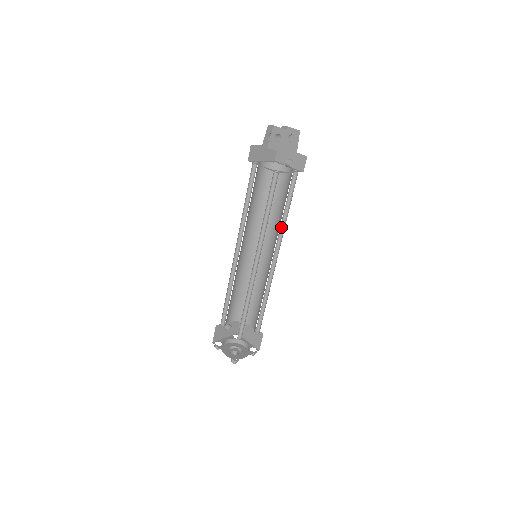
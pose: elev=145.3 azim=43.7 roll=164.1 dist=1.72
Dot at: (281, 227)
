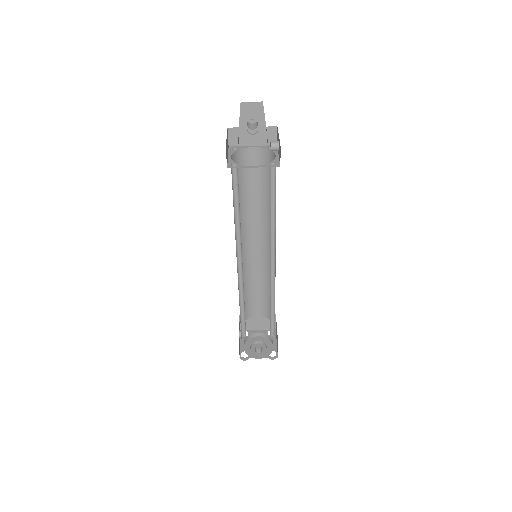
Dot at: (268, 213)
